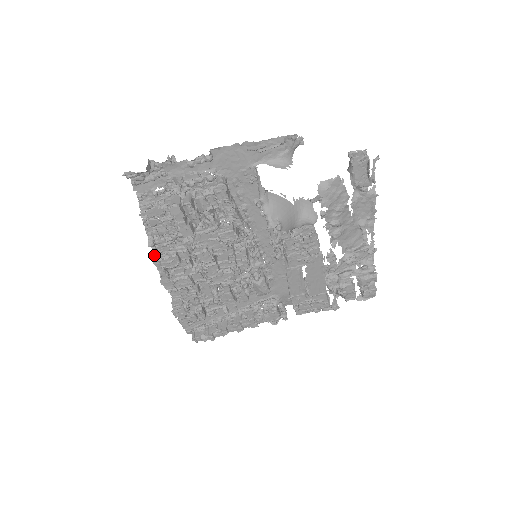
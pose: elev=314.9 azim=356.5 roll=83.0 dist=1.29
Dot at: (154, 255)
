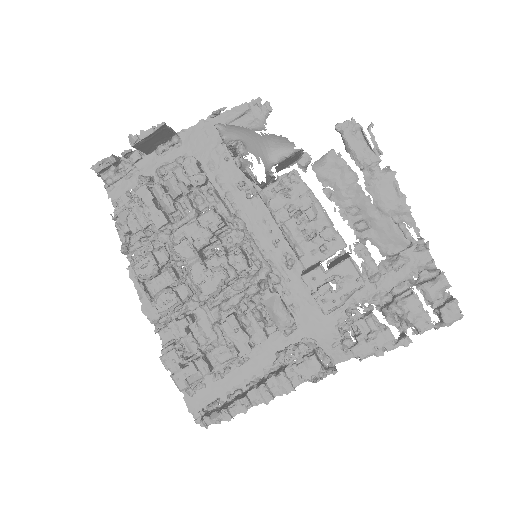
Dot at: (129, 266)
